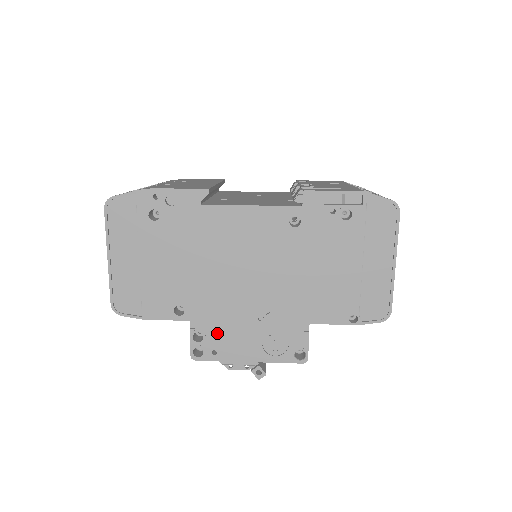
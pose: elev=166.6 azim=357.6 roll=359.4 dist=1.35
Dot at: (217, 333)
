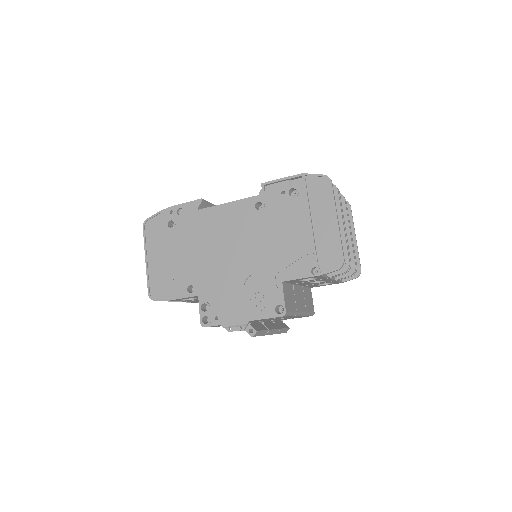
Dot at: (217, 302)
